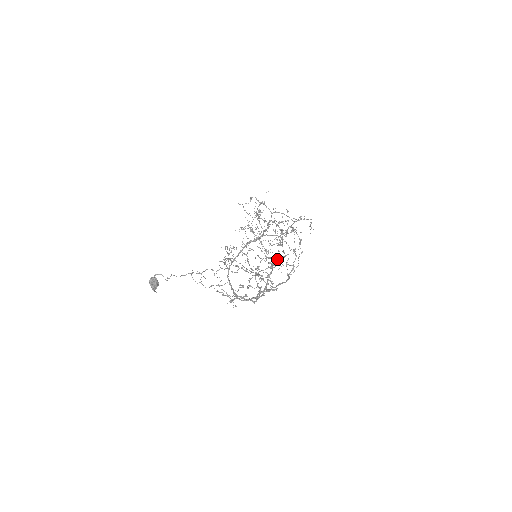
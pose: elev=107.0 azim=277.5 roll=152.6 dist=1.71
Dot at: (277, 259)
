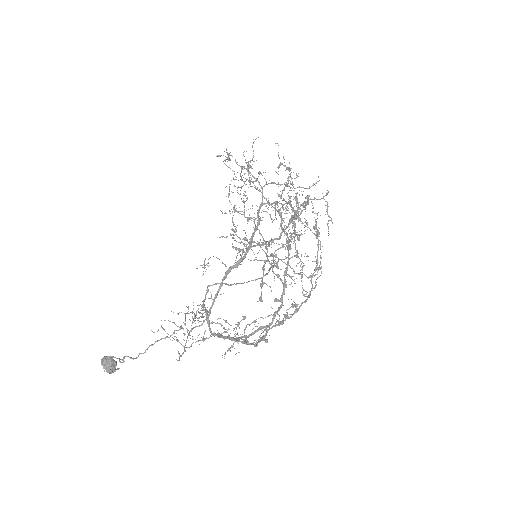
Dot at: (295, 233)
